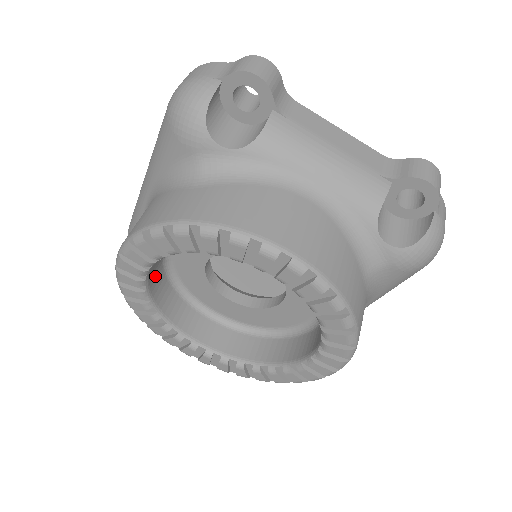
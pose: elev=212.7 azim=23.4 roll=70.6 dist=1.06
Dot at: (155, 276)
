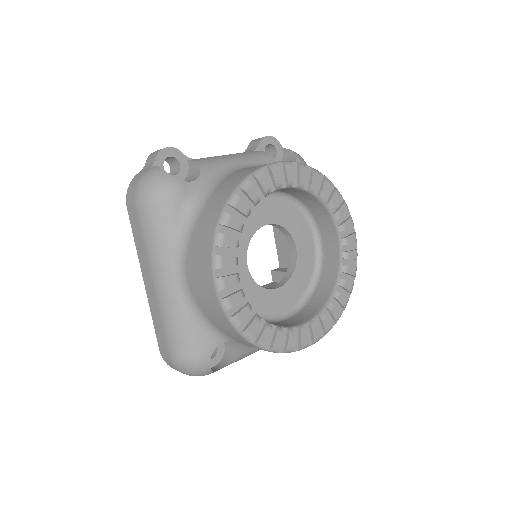
Dot at: occluded
